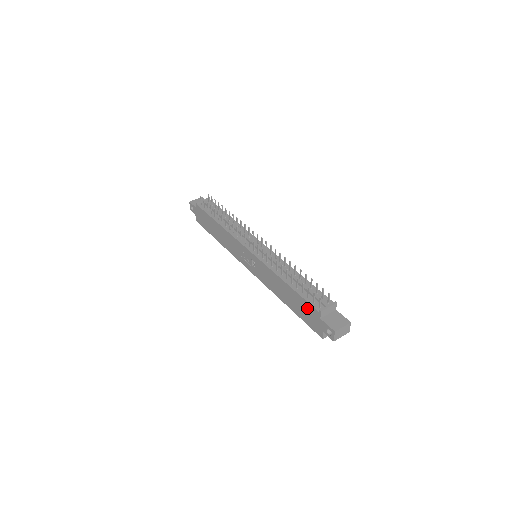
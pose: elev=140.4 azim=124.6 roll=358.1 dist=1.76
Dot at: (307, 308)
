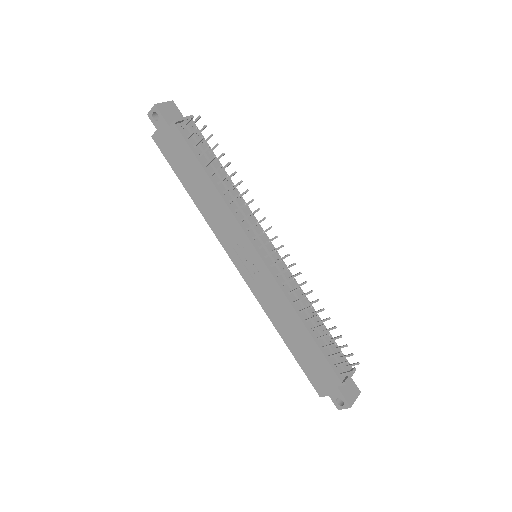
Dot at: (323, 367)
